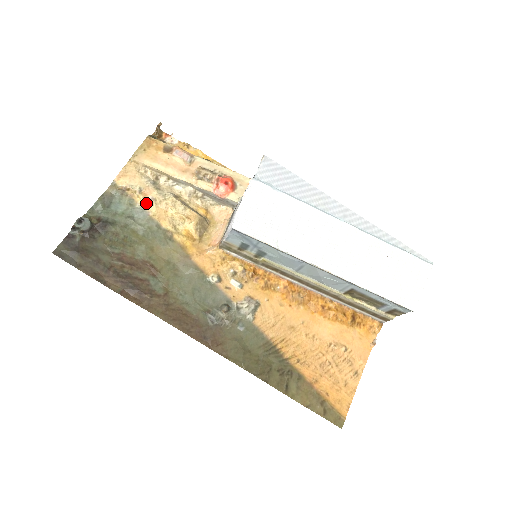
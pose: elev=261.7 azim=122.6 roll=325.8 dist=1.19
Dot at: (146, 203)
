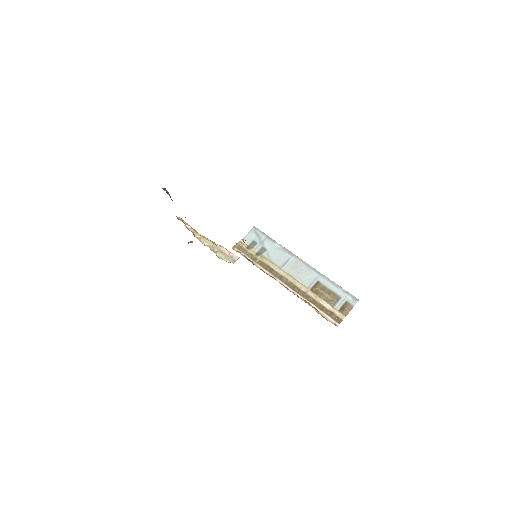
Dot at: occluded
